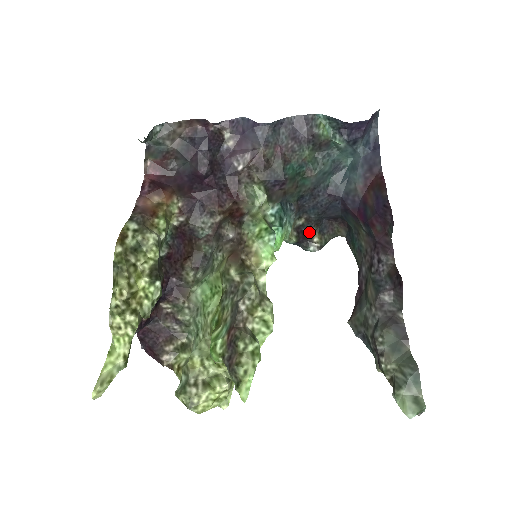
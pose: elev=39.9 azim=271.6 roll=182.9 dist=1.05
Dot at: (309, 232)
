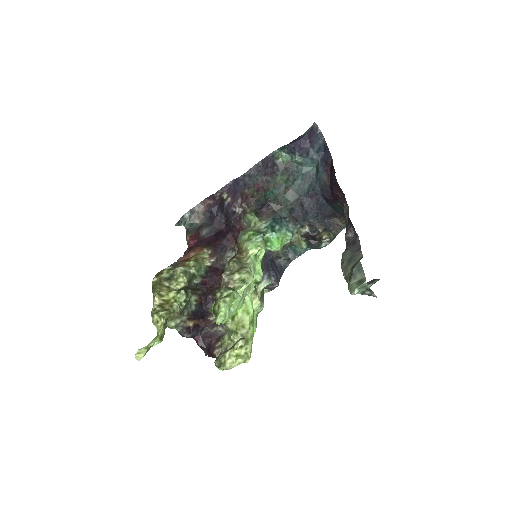
Dot at: (318, 234)
